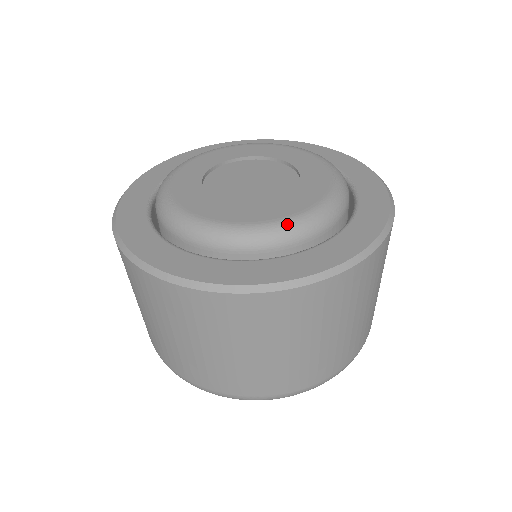
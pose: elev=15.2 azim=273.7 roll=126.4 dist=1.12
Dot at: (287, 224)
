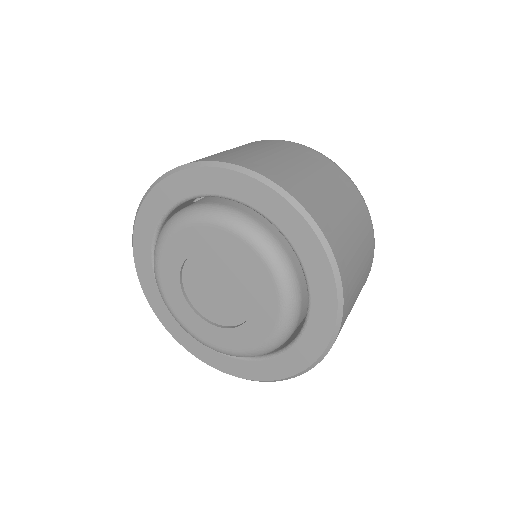
Dot at: (236, 355)
